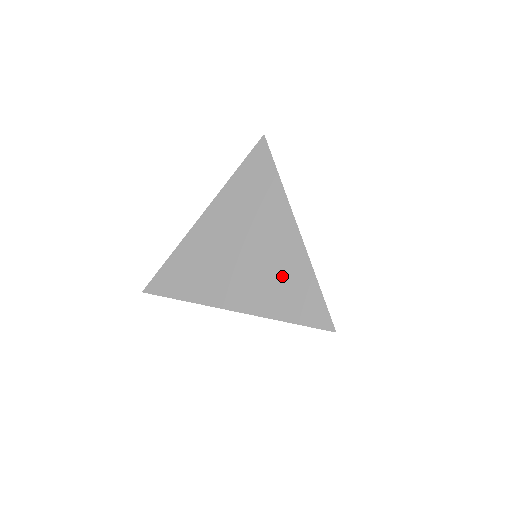
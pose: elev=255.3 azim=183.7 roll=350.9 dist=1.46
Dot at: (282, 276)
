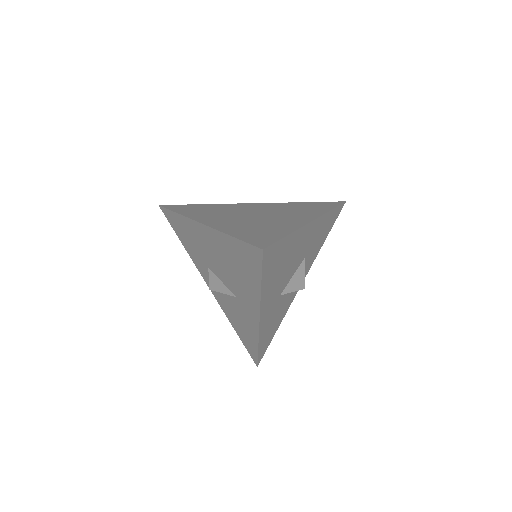
Dot at: (266, 226)
